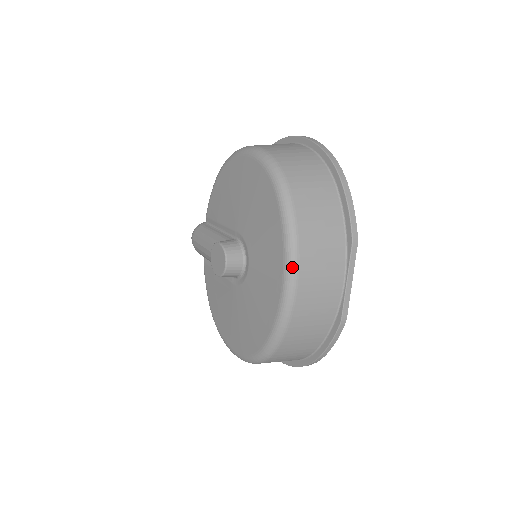
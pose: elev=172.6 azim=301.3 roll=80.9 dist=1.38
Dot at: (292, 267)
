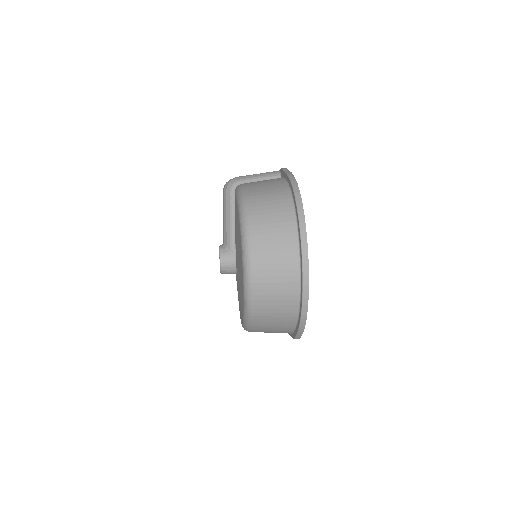
Dot at: occluded
